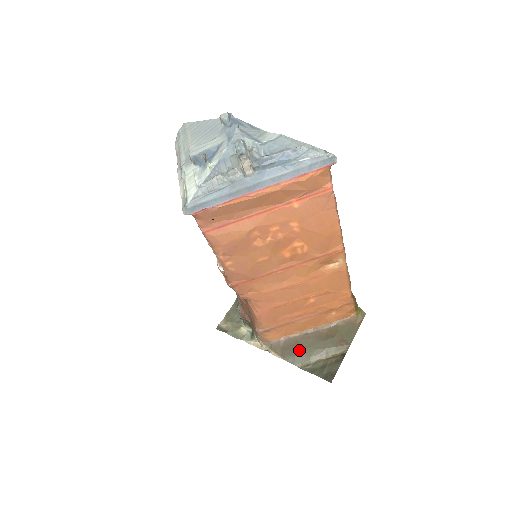
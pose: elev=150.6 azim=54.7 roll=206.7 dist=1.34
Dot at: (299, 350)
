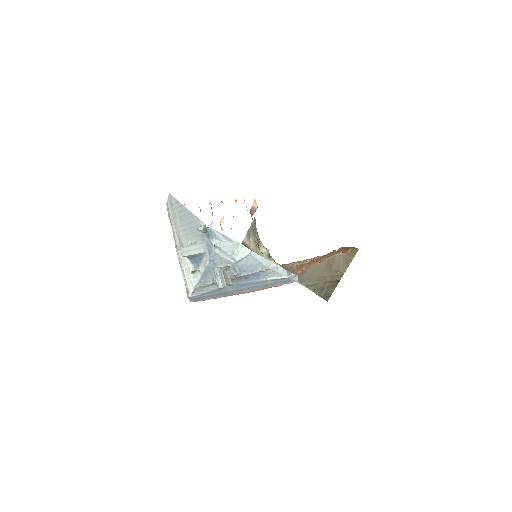
Dot at: (304, 275)
